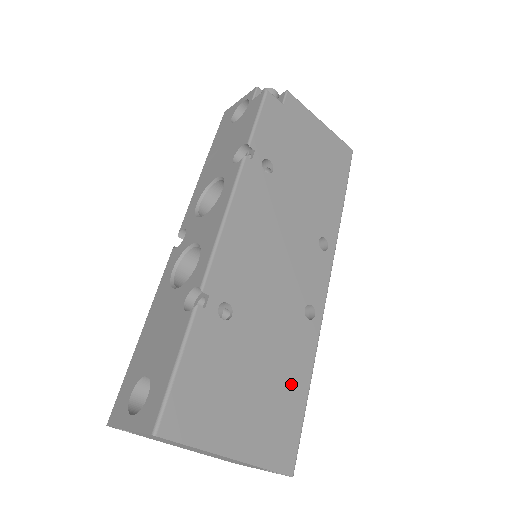
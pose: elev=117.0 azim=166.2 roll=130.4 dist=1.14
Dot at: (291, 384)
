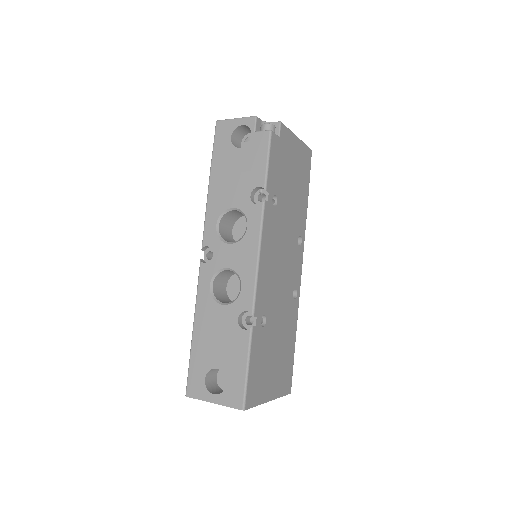
Dot at: (289, 344)
